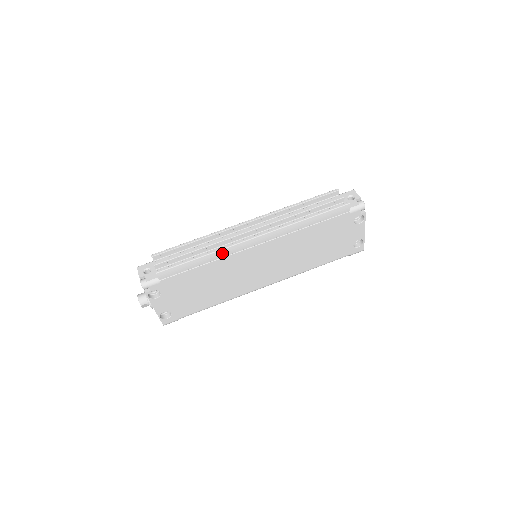
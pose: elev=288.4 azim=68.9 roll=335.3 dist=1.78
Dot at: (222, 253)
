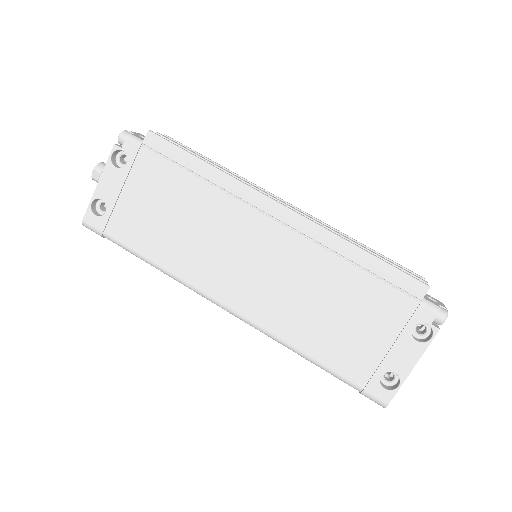
Dot at: (231, 184)
